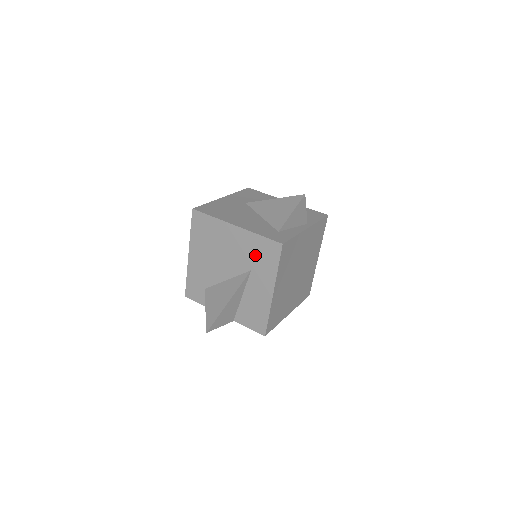
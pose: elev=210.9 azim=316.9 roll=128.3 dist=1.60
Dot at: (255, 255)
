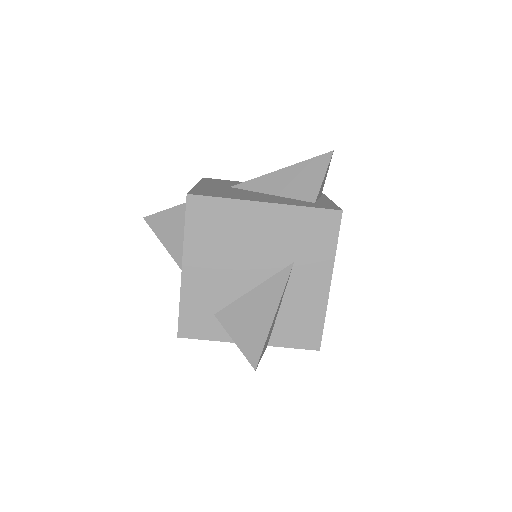
Dot at: (300, 238)
